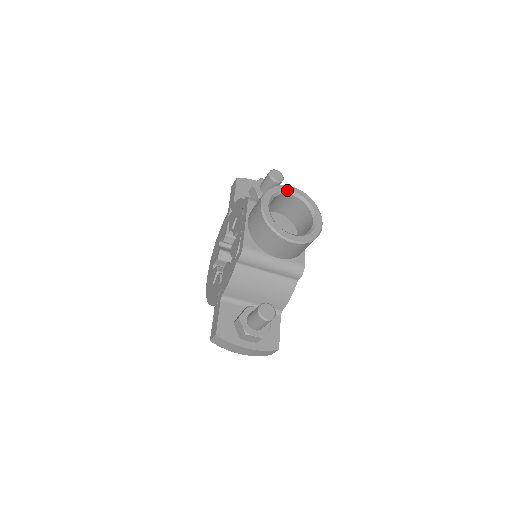
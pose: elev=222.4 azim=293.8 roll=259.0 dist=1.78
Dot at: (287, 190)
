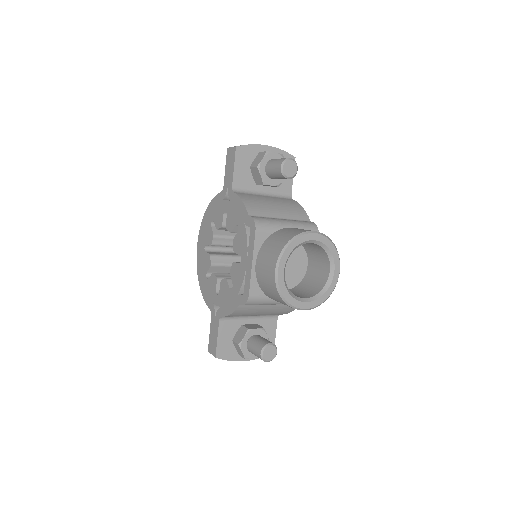
Dot at: (306, 241)
